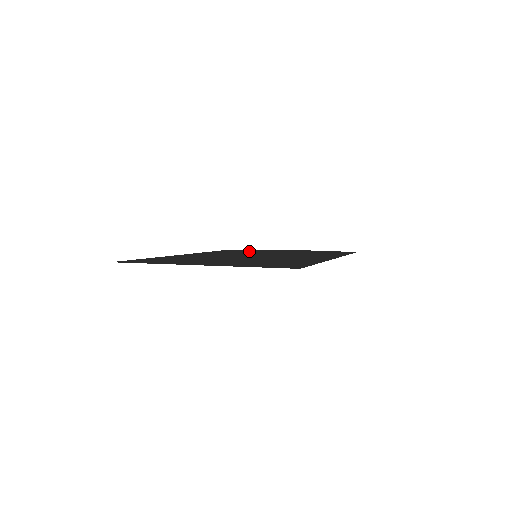
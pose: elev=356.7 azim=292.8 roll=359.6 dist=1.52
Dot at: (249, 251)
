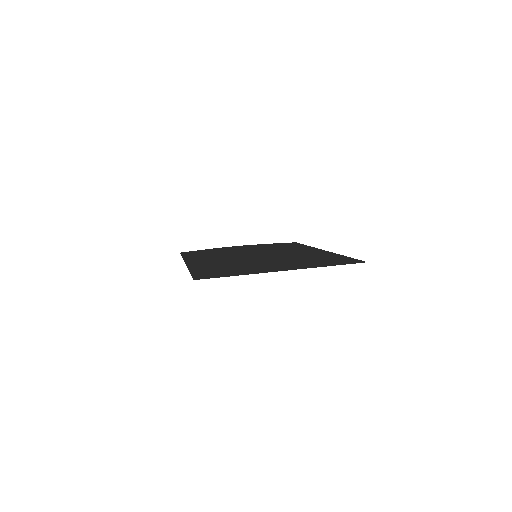
Dot at: (213, 252)
